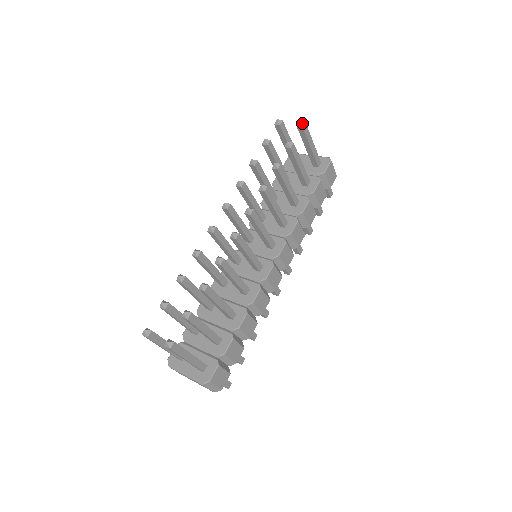
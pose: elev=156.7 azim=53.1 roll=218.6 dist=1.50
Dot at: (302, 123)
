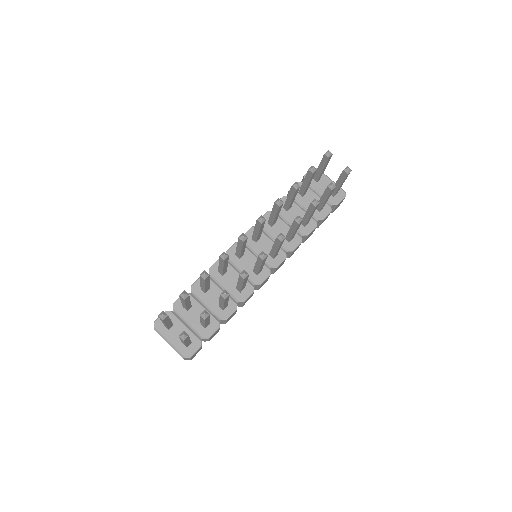
Dot at: (349, 170)
